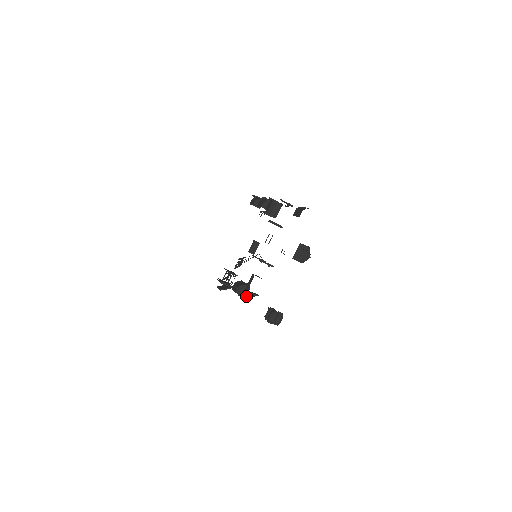
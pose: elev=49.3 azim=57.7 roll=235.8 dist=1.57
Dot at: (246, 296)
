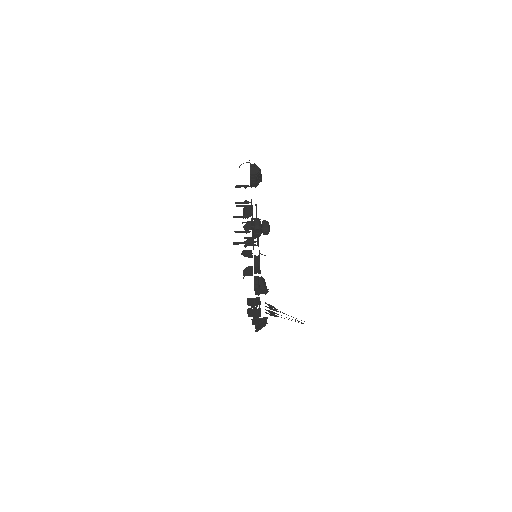
Dot at: (264, 286)
